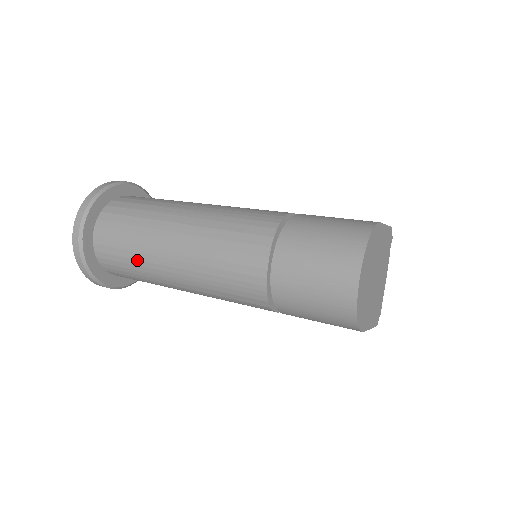
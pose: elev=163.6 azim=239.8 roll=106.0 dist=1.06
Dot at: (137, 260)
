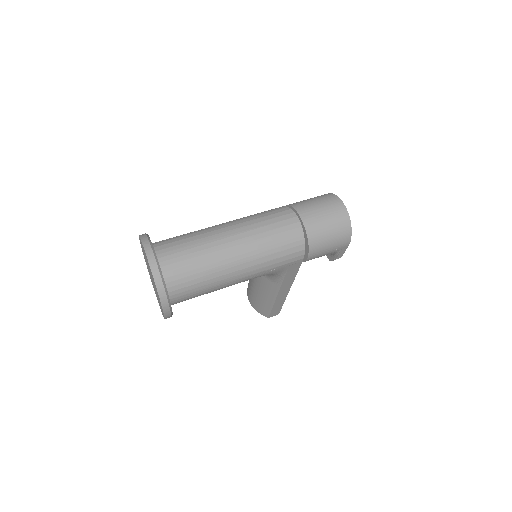
Dot at: (206, 260)
